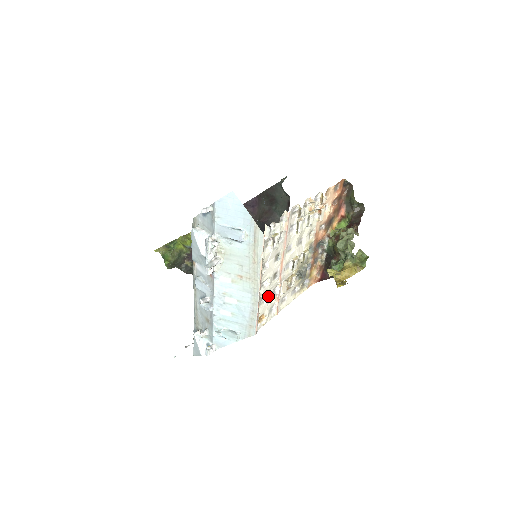
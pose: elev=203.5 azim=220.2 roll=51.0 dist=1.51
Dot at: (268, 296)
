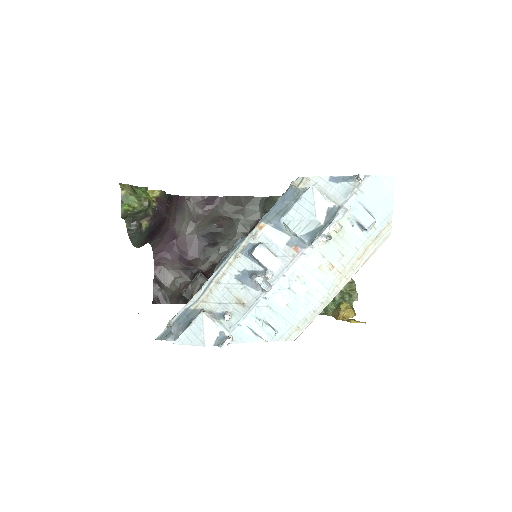
Dot at: occluded
